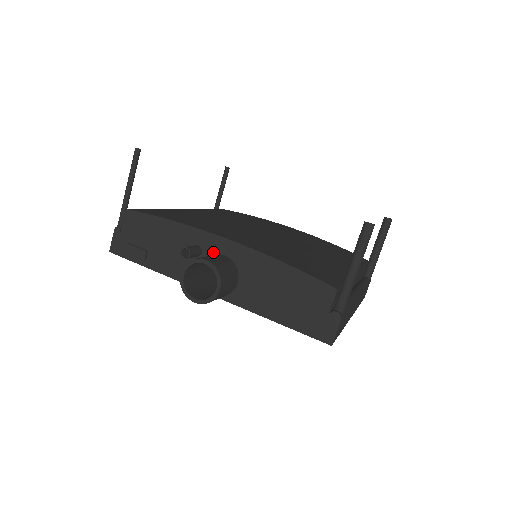
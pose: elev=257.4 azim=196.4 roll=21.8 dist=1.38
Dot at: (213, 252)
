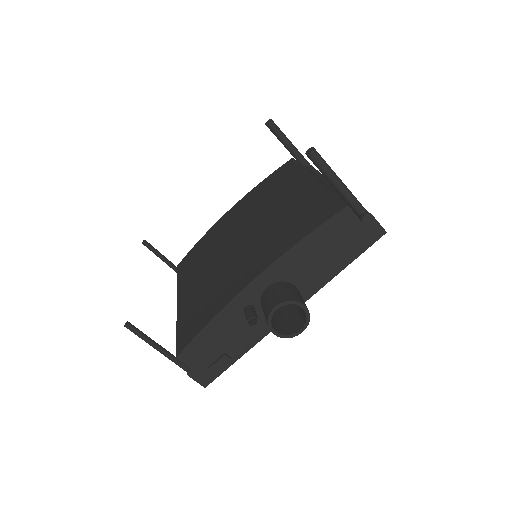
Dot at: (259, 296)
